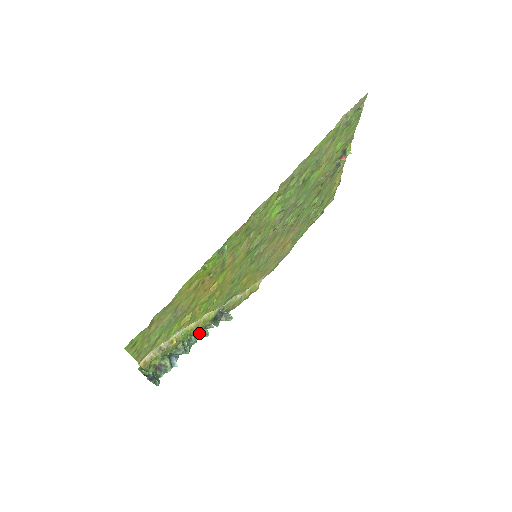
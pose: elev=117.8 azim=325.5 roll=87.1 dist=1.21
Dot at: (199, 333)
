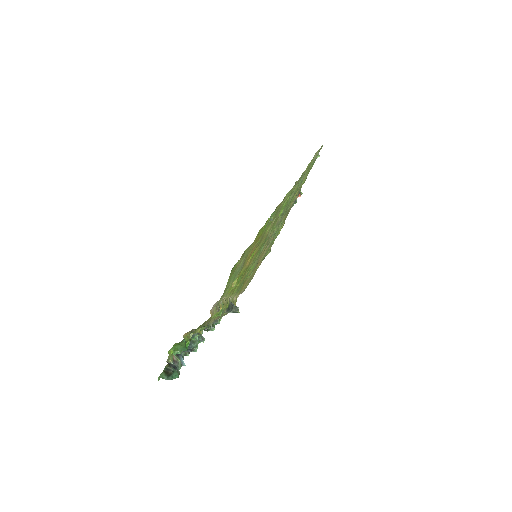
Dot at: occluded
